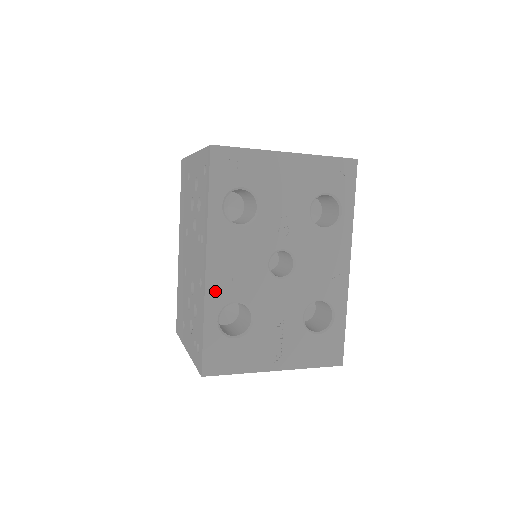
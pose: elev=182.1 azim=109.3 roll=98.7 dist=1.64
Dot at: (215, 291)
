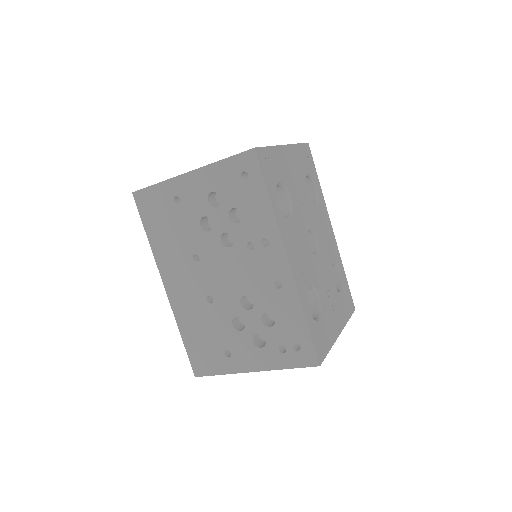
Dot at: (300, 283)
